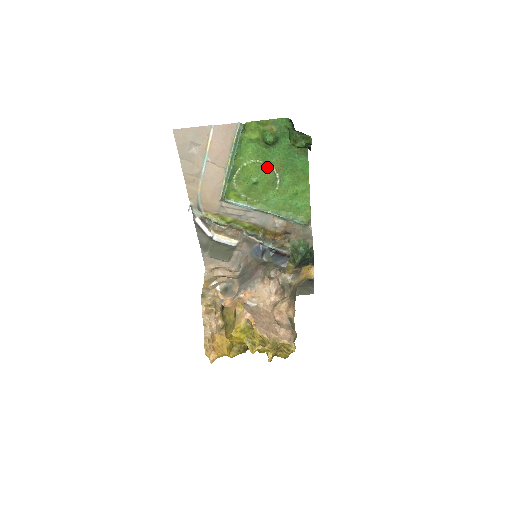
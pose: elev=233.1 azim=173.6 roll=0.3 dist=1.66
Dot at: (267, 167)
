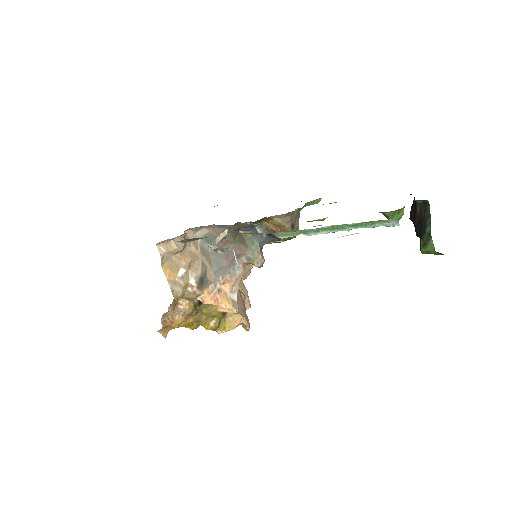
Dot at: occluded
